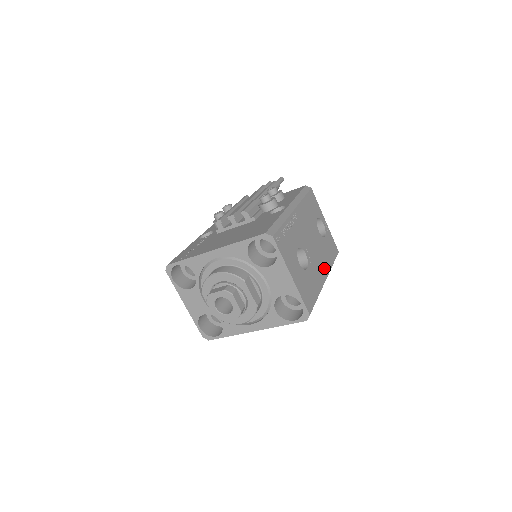
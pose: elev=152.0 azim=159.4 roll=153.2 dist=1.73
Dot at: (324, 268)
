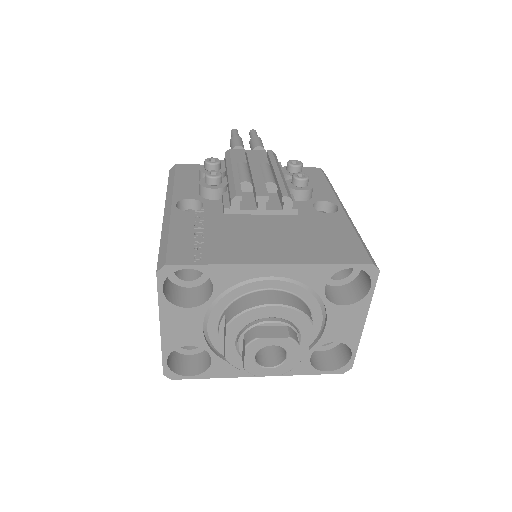
Dot at: occluded
